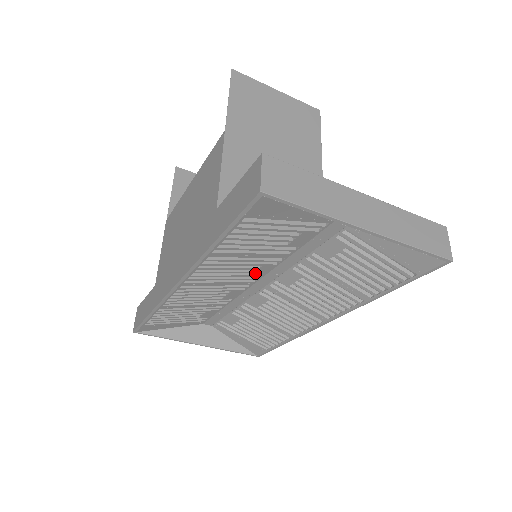
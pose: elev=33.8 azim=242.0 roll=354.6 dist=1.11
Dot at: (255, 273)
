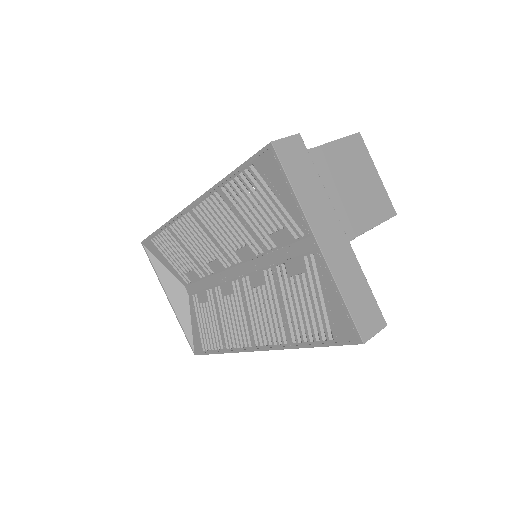
Dot at: (239, 251)
